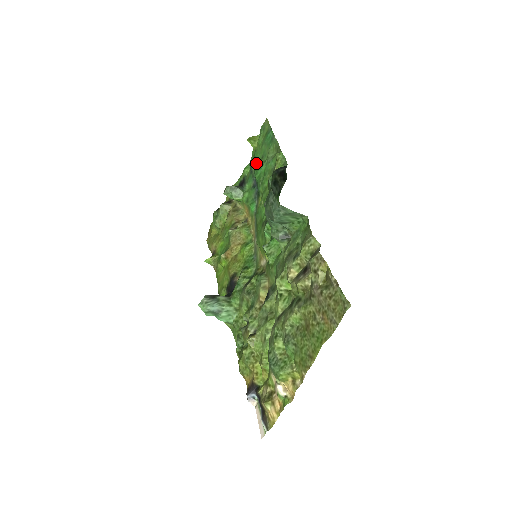
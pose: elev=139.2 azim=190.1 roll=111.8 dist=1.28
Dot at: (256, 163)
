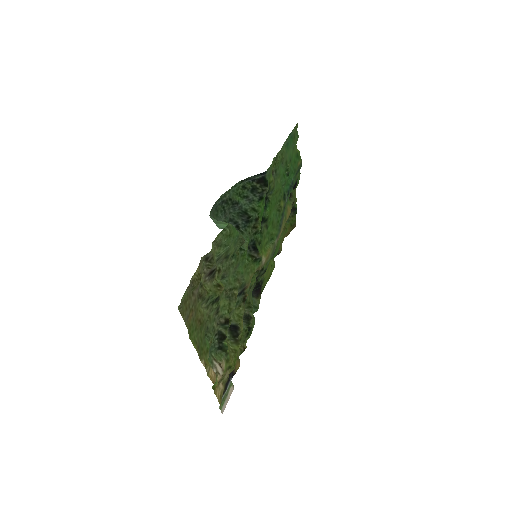
Dot at: (293, 166)
